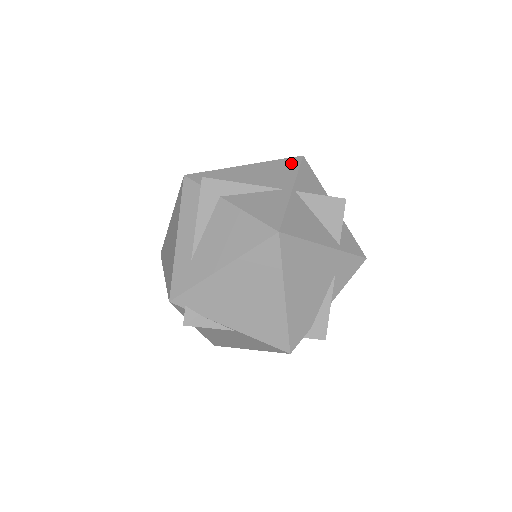
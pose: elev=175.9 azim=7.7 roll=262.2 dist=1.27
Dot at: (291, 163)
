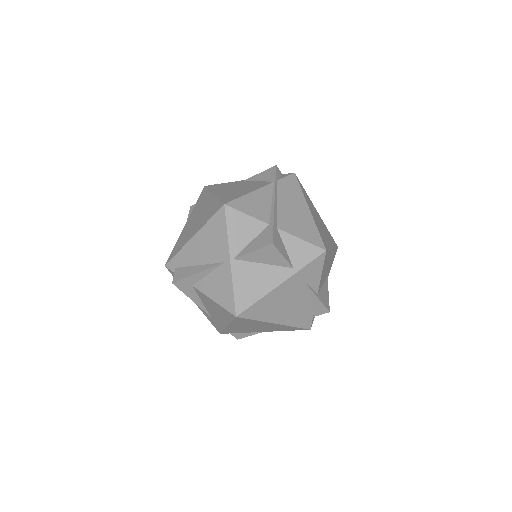
Dot at: (219, 221)
